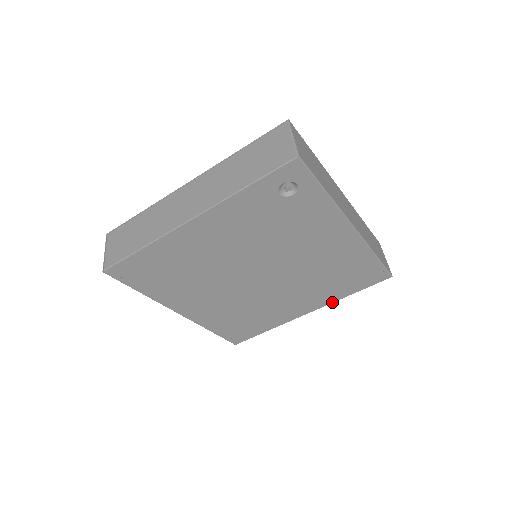
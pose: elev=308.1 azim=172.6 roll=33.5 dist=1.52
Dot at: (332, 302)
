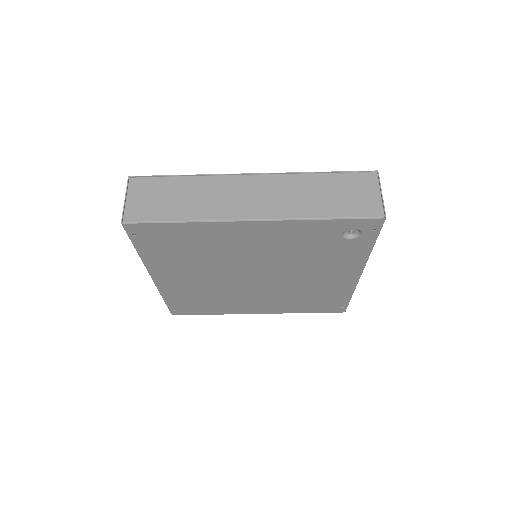
Dot at: occluded
